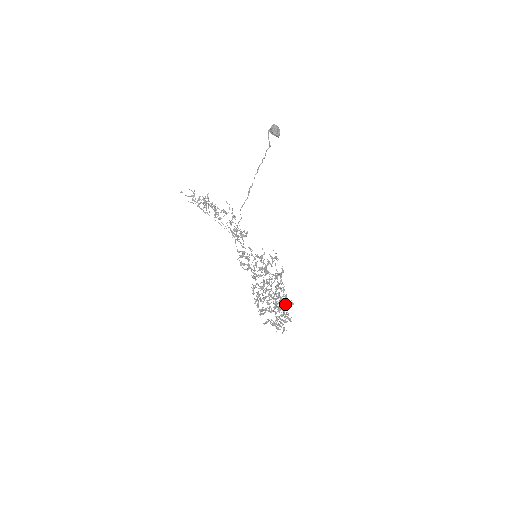
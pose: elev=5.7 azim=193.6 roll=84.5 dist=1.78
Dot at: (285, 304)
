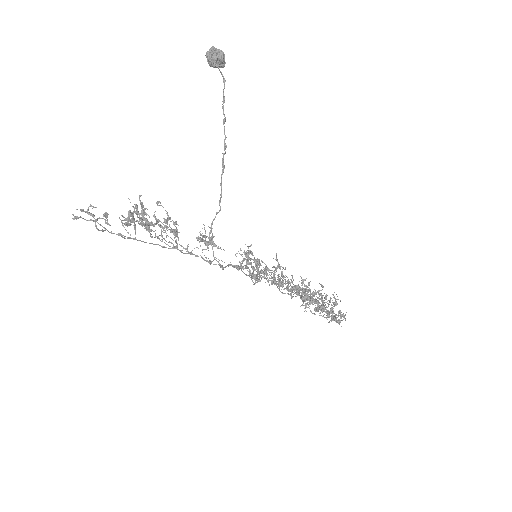
Dot at: occluded
